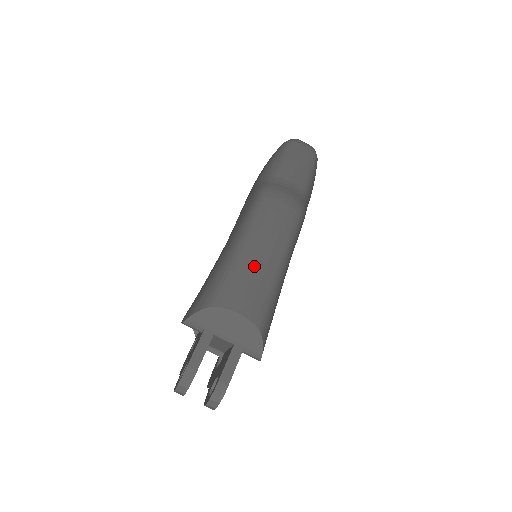
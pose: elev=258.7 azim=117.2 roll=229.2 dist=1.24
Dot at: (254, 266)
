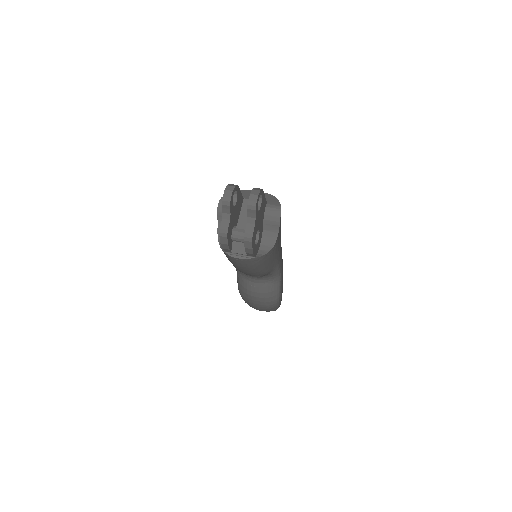
Dot at: occluded
